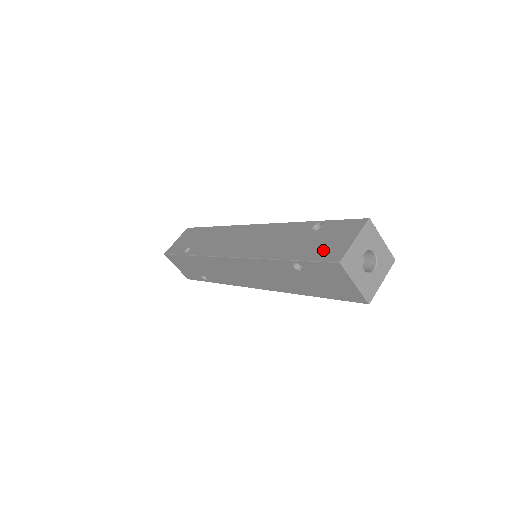
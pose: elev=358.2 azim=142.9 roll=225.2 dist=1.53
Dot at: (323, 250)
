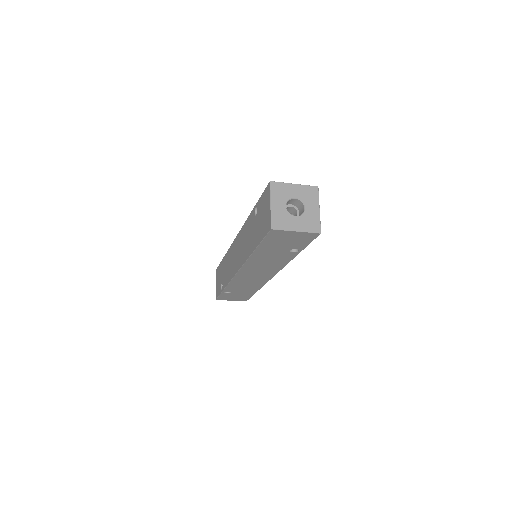
Dot at: occluded
